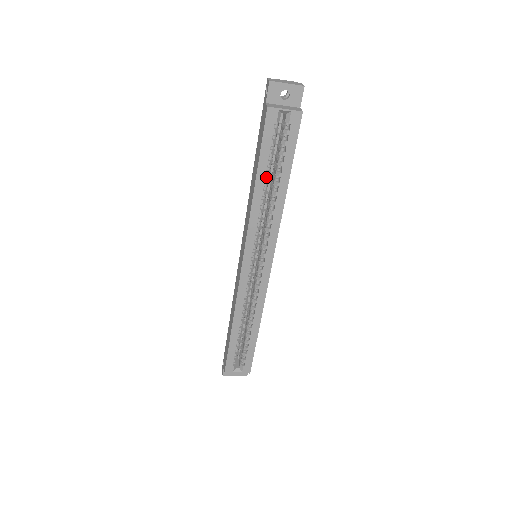
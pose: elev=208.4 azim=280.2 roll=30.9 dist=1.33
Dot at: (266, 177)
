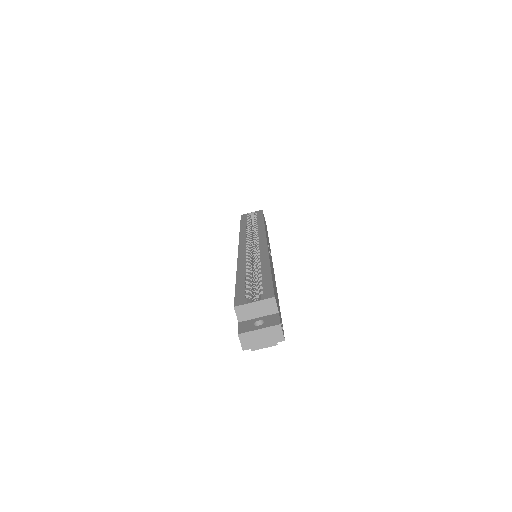
Dot at: (248, 226)
